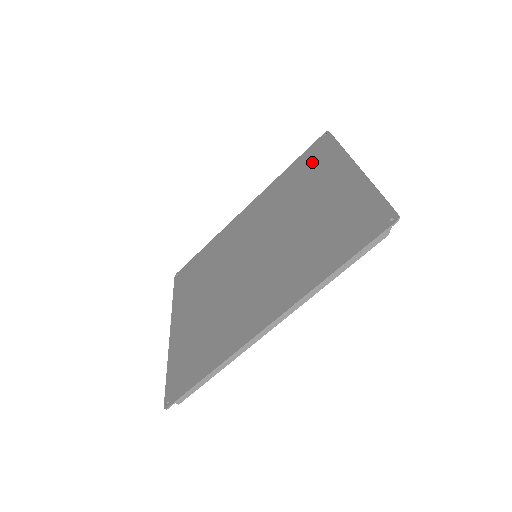
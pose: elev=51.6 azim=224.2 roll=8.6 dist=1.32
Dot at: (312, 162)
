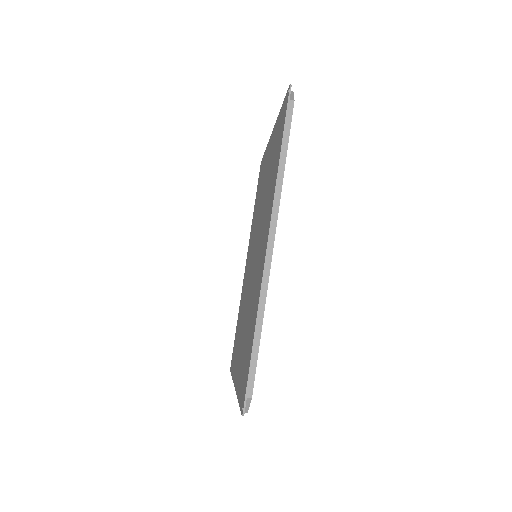
Dot at: (260, 180)
